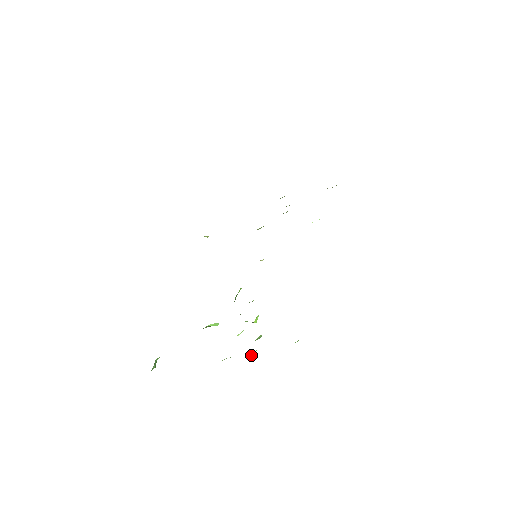
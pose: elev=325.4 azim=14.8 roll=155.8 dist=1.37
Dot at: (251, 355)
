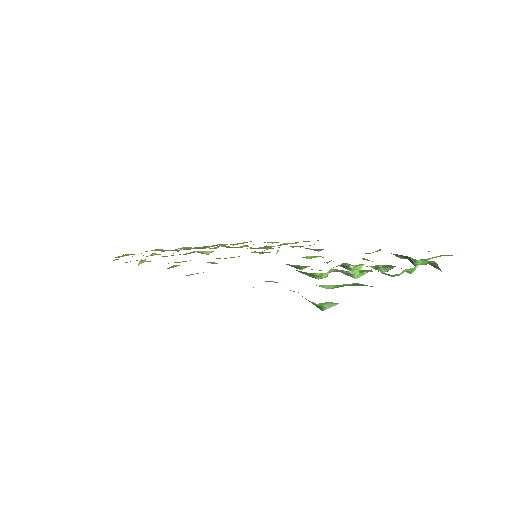
Dot at: (413, 269)
